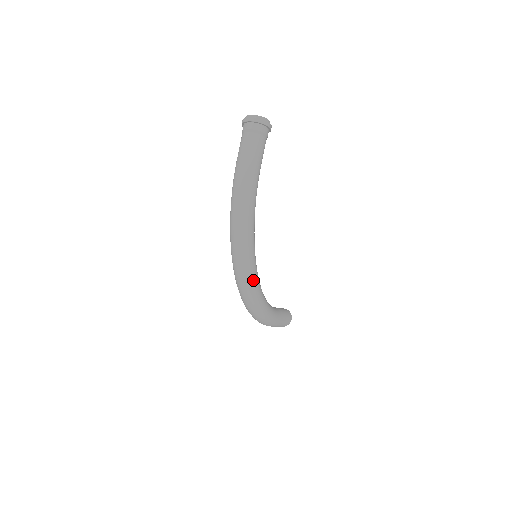
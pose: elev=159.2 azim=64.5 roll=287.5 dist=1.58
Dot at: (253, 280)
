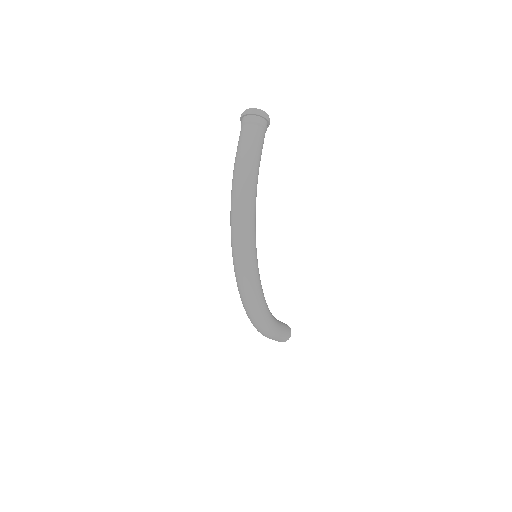
Dot at: (255, 277)
